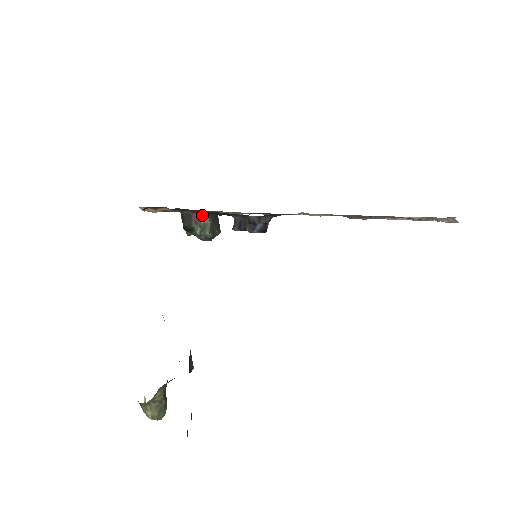
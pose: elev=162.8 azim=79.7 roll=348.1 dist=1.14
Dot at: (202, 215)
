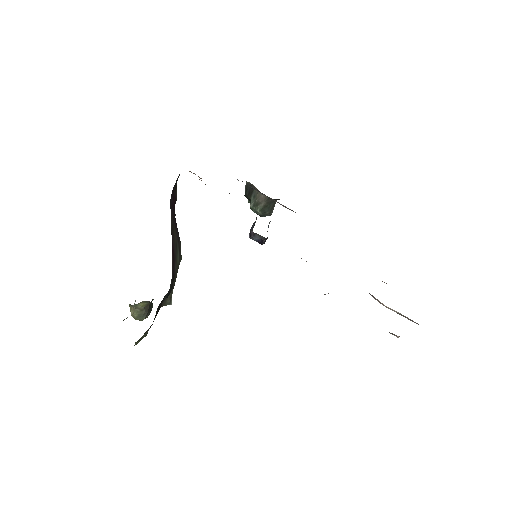
Dot at: (261, 194)
